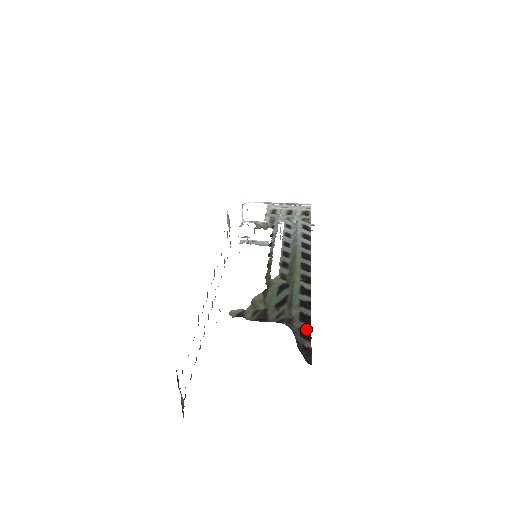
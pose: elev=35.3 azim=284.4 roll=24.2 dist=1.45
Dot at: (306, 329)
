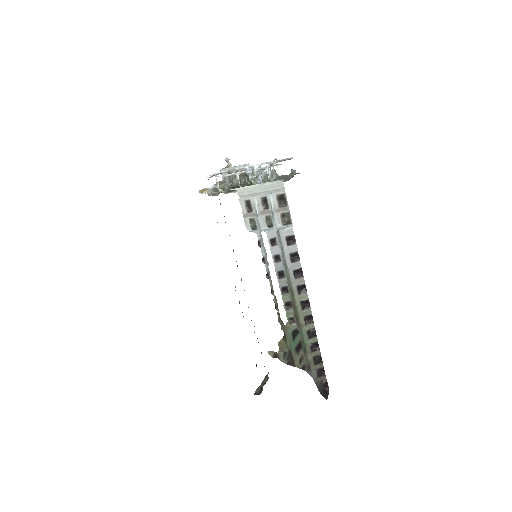
Dot at: (320, 368)
